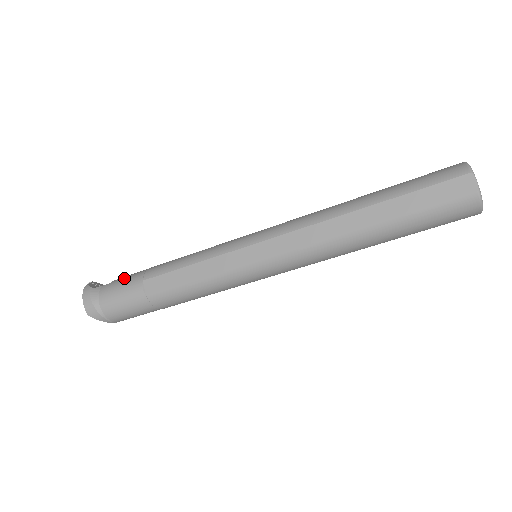
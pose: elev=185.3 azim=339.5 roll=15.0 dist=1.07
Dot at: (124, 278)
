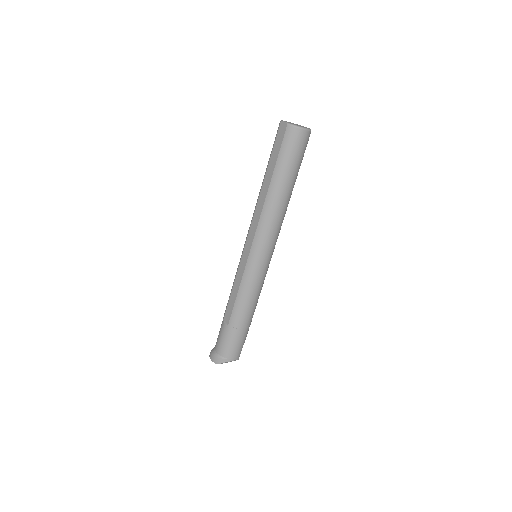
Dot at: occluded
